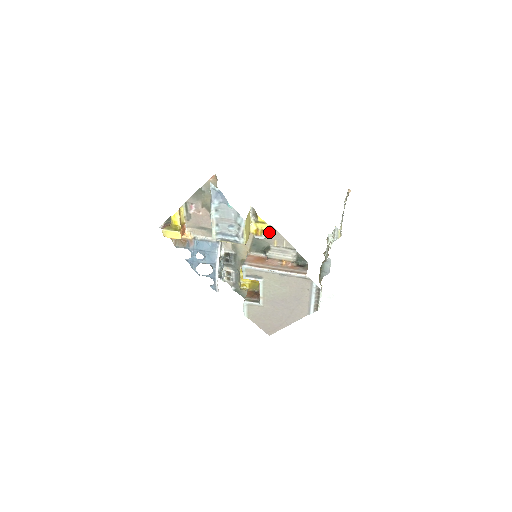
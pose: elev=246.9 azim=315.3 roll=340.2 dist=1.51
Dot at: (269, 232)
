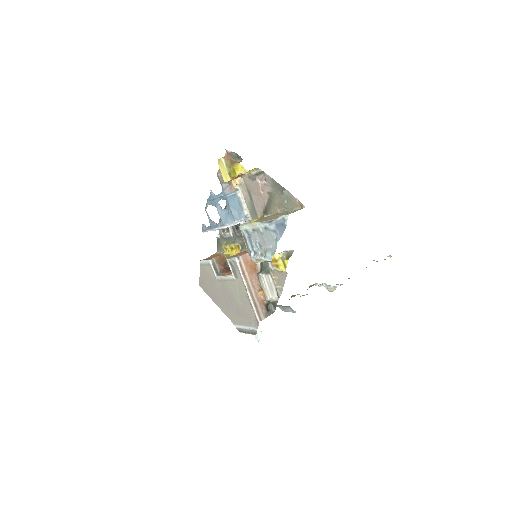
Dot at: (281, 271)
